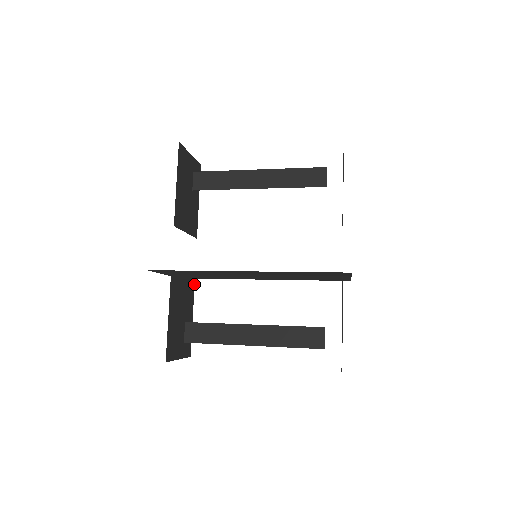
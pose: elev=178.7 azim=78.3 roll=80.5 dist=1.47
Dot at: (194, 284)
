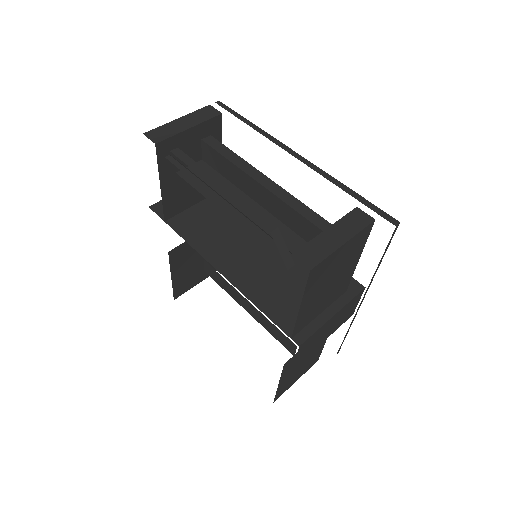
Dot at: occluded
